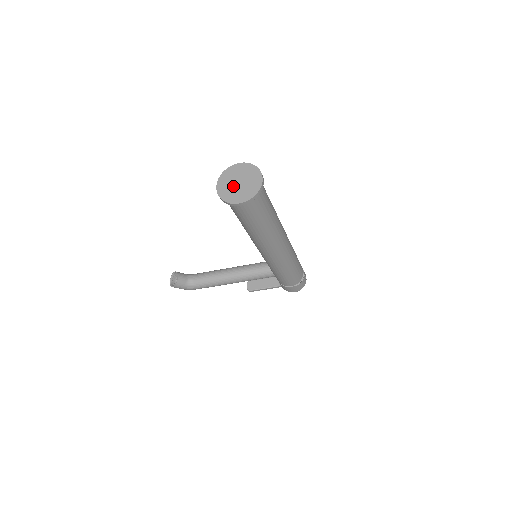
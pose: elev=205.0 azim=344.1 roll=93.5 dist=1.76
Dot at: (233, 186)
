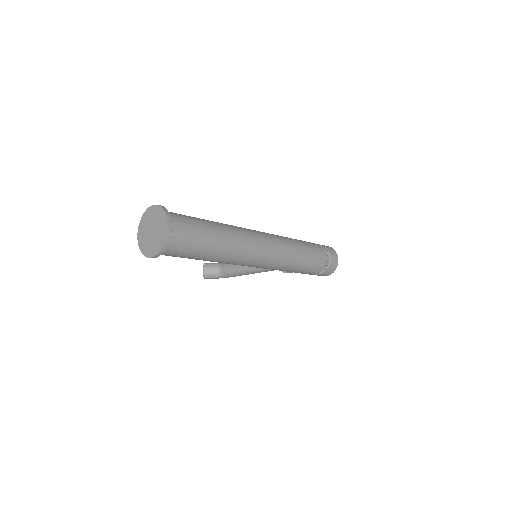
Dot at: (147, 235)
